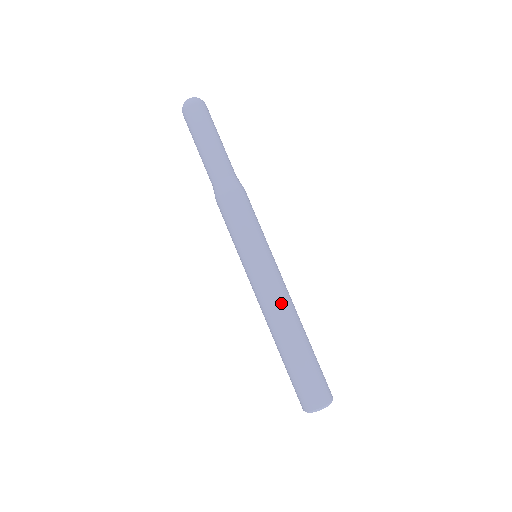
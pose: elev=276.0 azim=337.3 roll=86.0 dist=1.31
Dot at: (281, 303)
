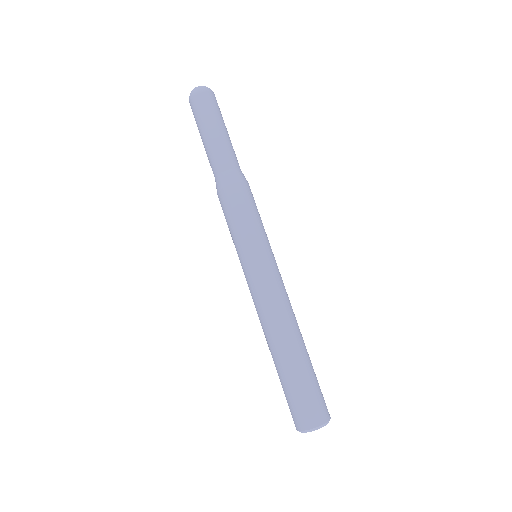
Dot at: (266, 312)
